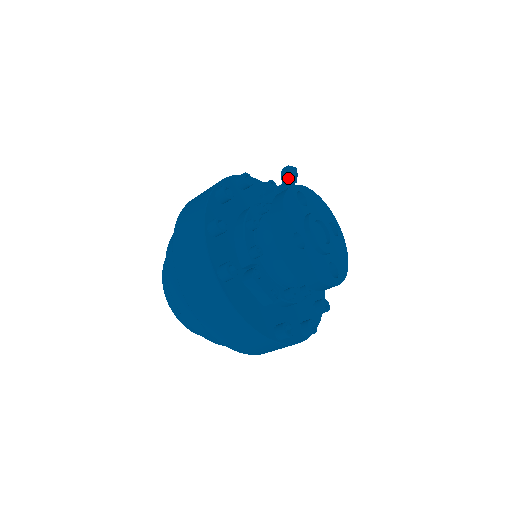
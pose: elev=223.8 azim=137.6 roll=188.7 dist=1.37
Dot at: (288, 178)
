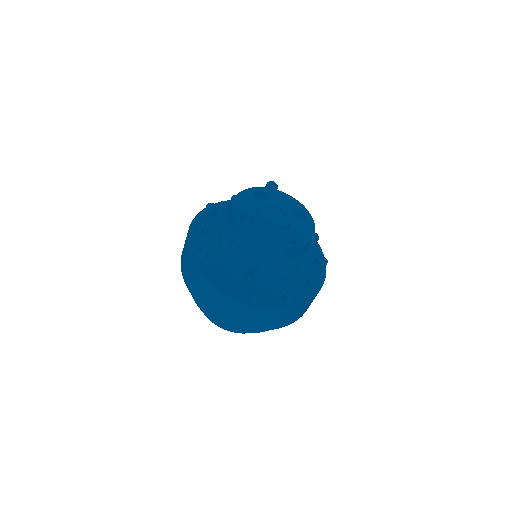
Dot at: occluded
